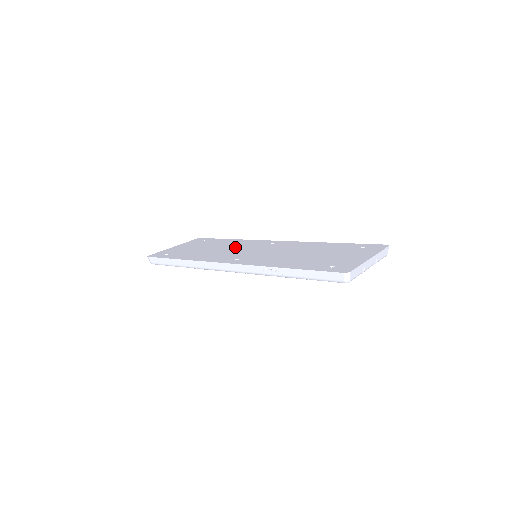
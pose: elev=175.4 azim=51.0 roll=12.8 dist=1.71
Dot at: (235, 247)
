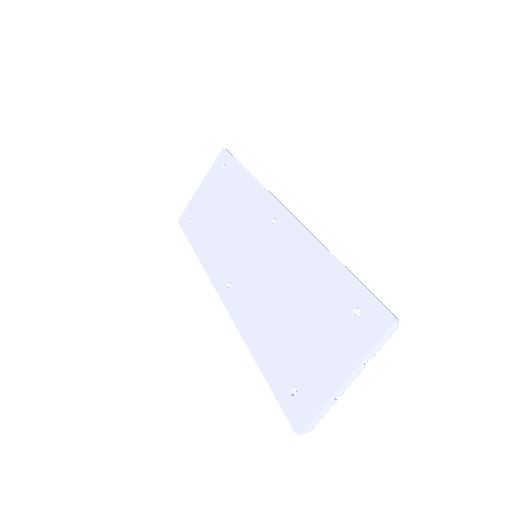
Dot at: (239, 221)
